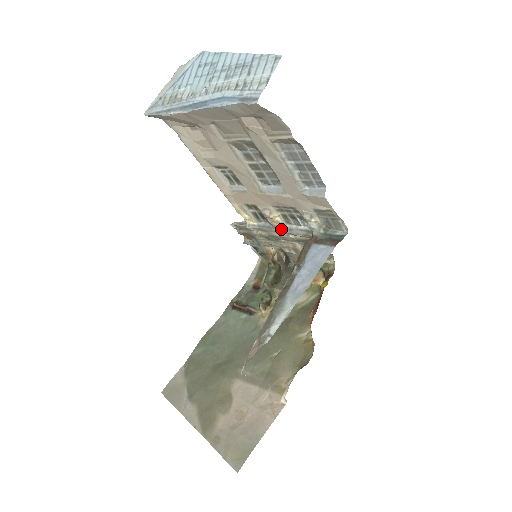
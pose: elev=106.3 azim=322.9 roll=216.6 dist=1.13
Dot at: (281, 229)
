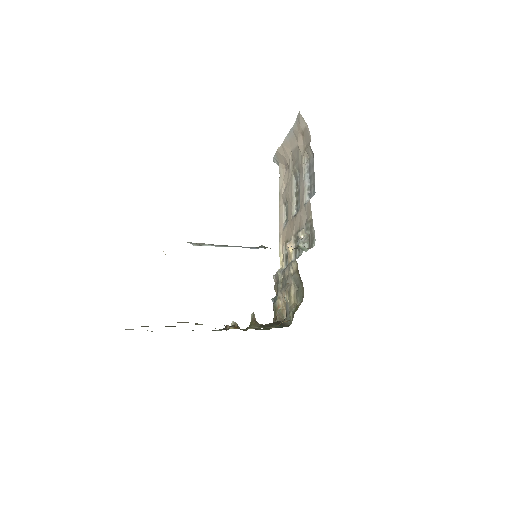
Dot at: occluded
